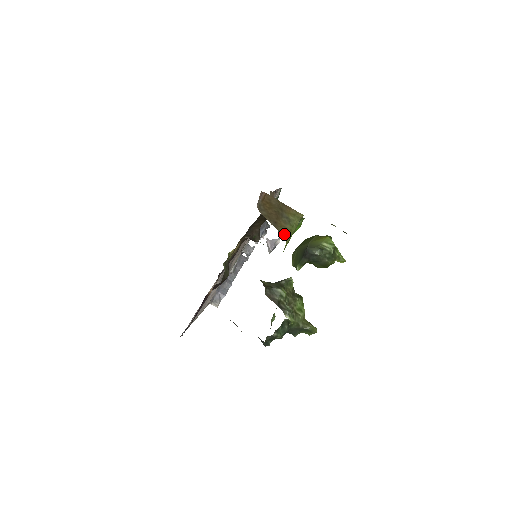
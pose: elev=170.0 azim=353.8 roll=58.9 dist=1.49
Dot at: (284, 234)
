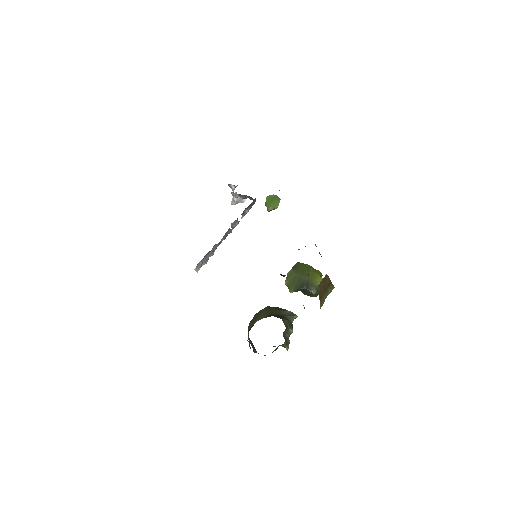
Dot at: (321, 305)
